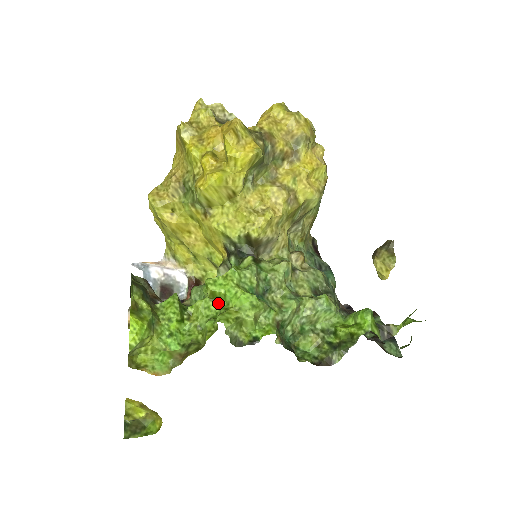
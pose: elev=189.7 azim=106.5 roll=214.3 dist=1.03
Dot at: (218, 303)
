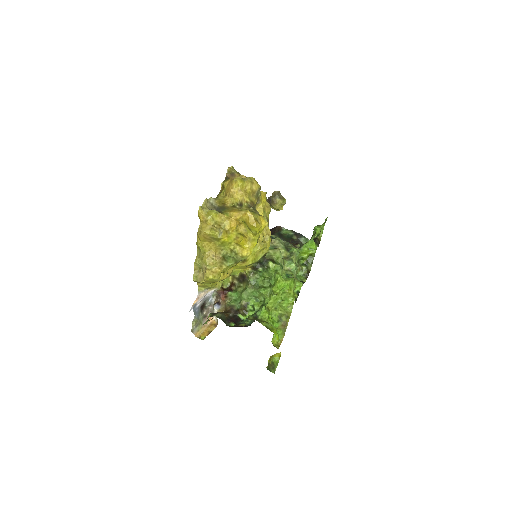
Dot at: (279, 293)
